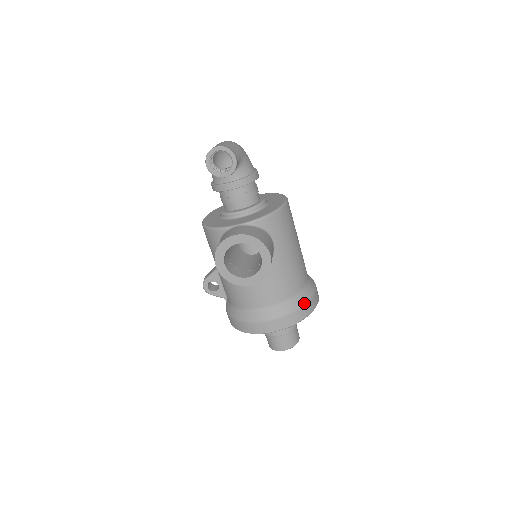
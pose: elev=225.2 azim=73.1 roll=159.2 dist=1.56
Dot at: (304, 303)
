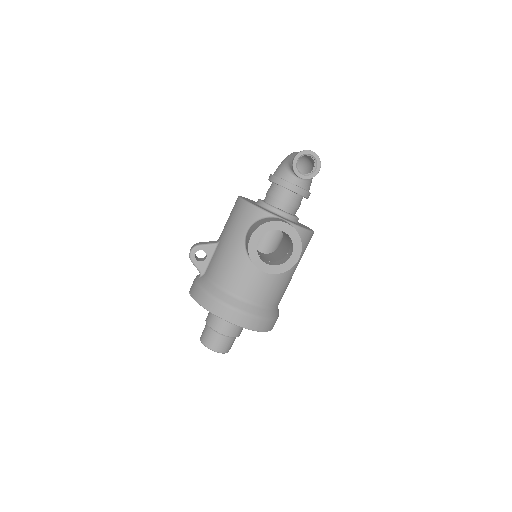
Dot at: (273, 319)
